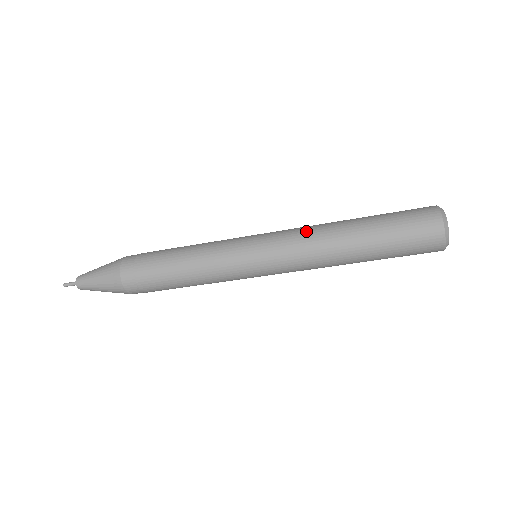
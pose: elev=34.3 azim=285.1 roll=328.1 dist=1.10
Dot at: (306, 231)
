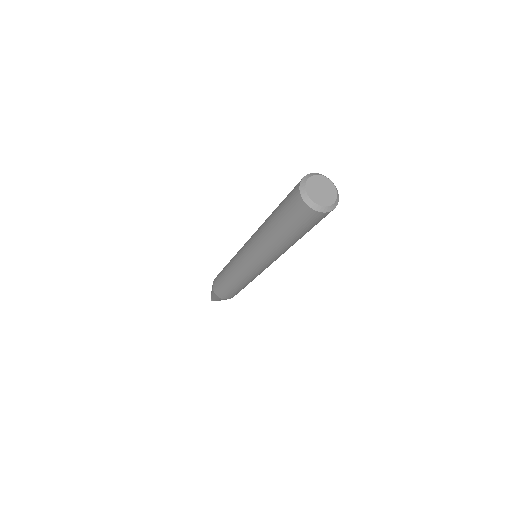
Dot at: (256, 233)
